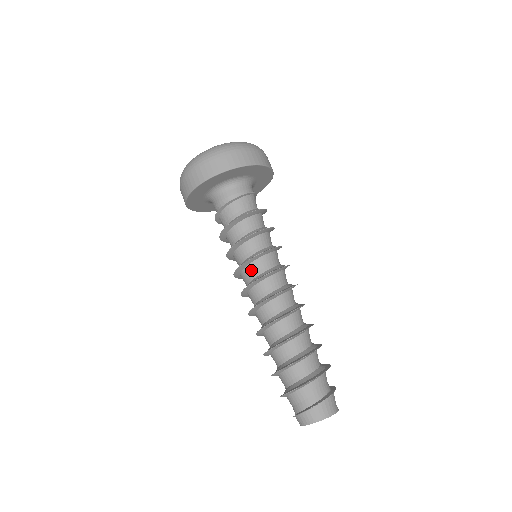
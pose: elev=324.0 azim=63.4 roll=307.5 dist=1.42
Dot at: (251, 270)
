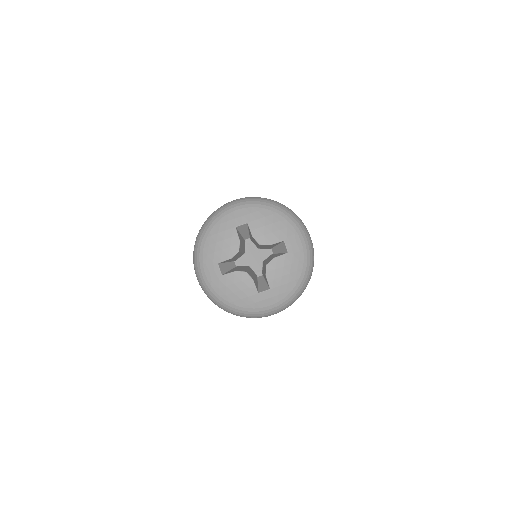
Dot at: occluded
